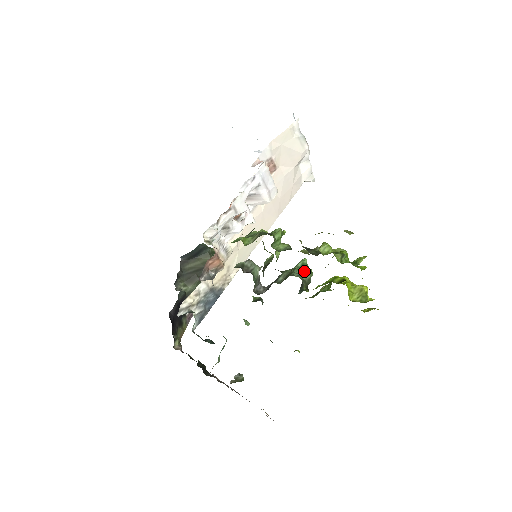
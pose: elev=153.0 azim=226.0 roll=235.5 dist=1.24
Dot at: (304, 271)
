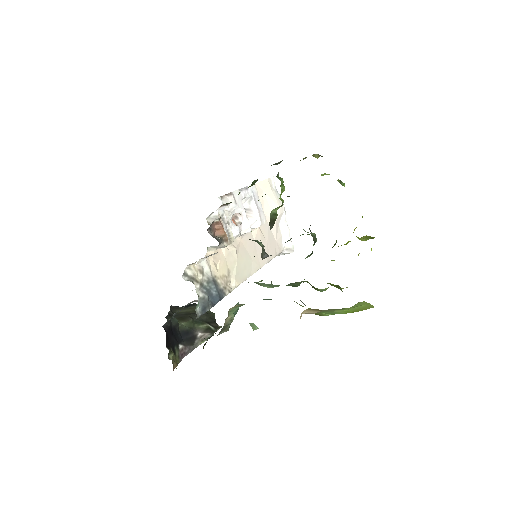
Dot at: (308, 234)
